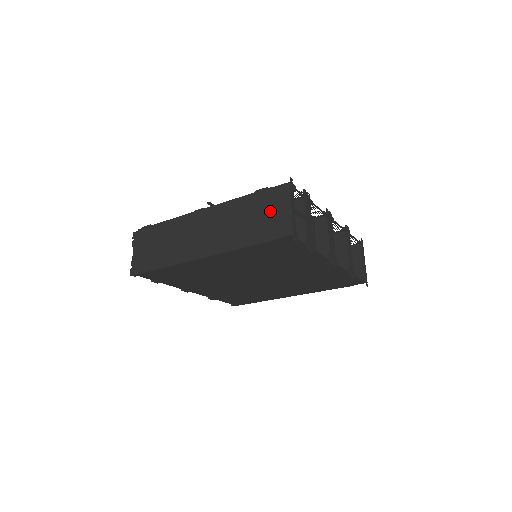
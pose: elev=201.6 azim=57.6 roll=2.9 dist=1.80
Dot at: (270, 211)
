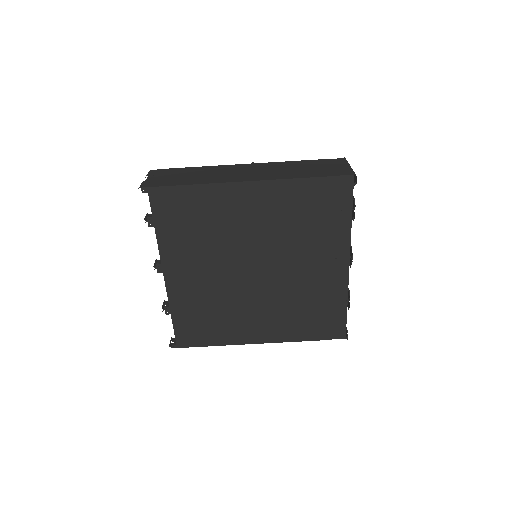
Dot at: (328, 166)
